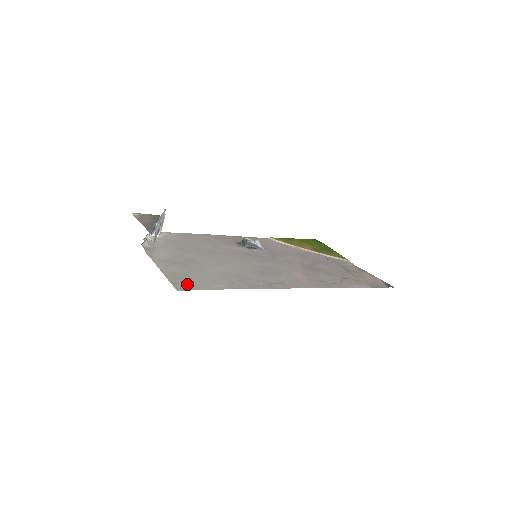
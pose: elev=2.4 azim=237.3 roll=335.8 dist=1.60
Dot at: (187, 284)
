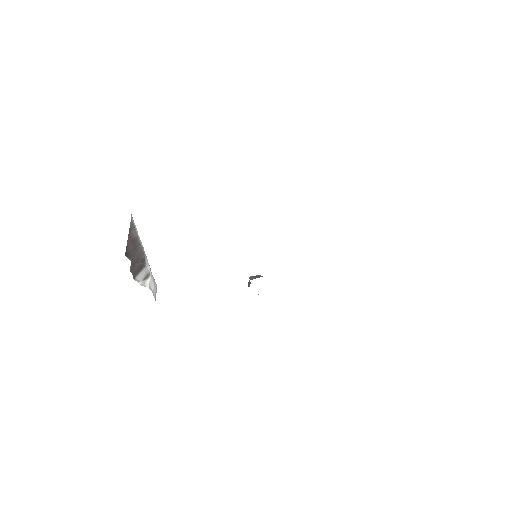
Dot at: occluded
